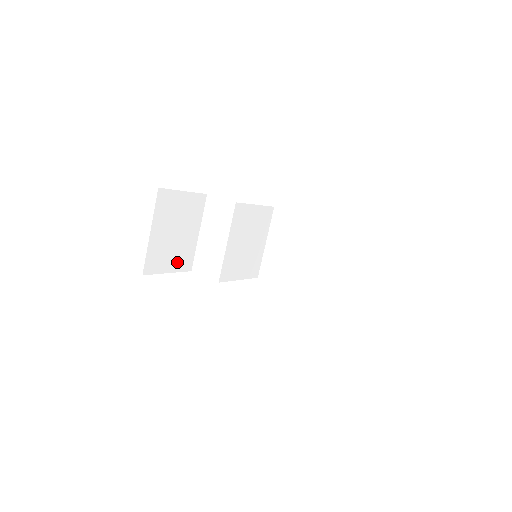
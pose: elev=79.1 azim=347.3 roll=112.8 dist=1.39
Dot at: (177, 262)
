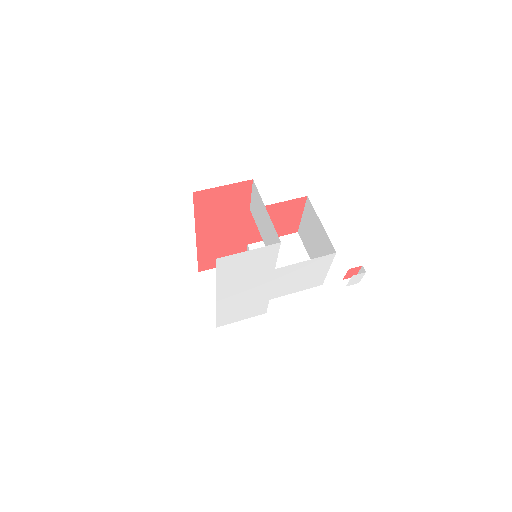
Dot at: occluded
